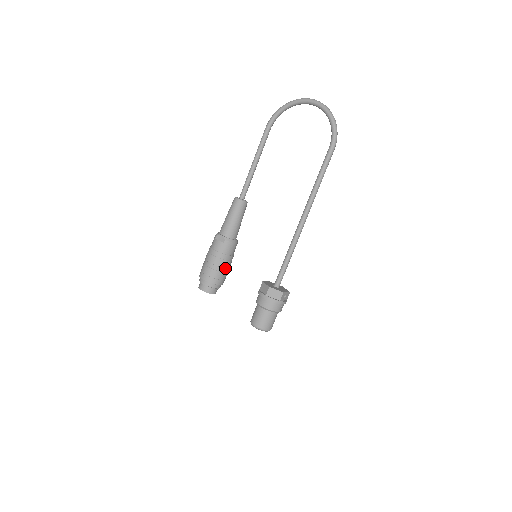
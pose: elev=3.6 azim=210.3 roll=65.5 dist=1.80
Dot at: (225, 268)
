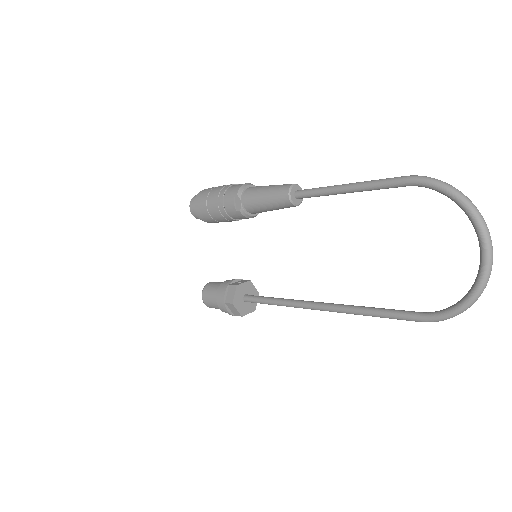
Dot at: (225, 221)
